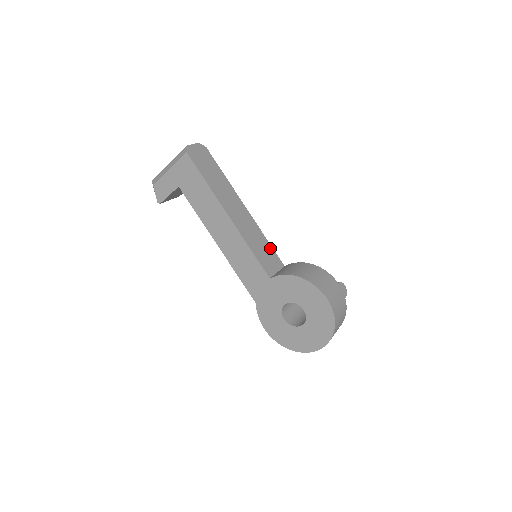
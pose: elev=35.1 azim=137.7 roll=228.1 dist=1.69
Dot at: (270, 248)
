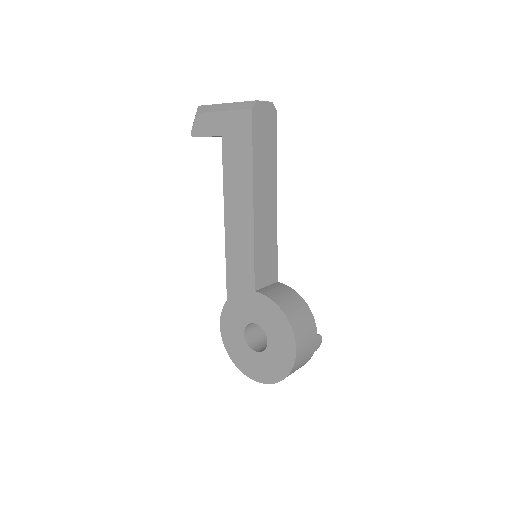
Dot at: (275, 257)
